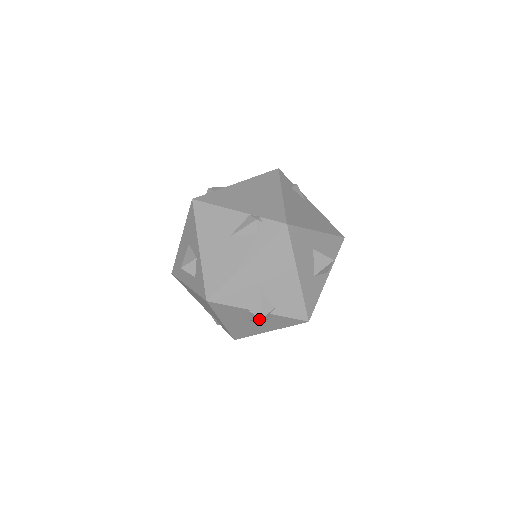
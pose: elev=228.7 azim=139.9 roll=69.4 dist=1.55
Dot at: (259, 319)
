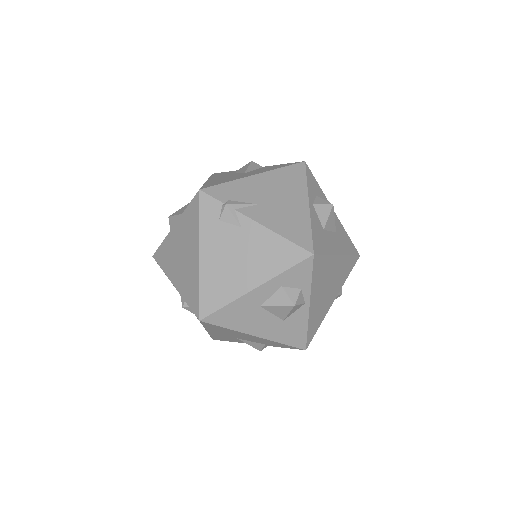
Dot at: occluded
